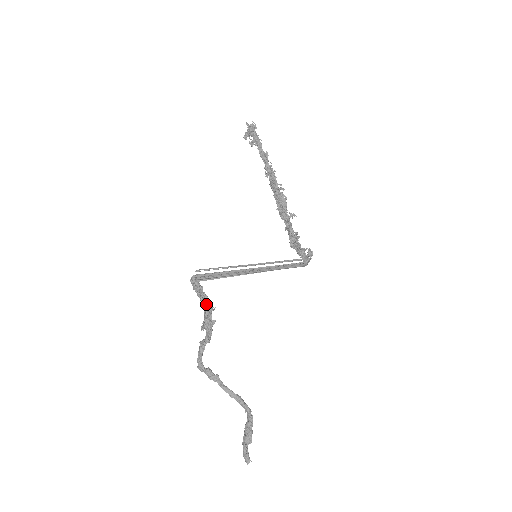
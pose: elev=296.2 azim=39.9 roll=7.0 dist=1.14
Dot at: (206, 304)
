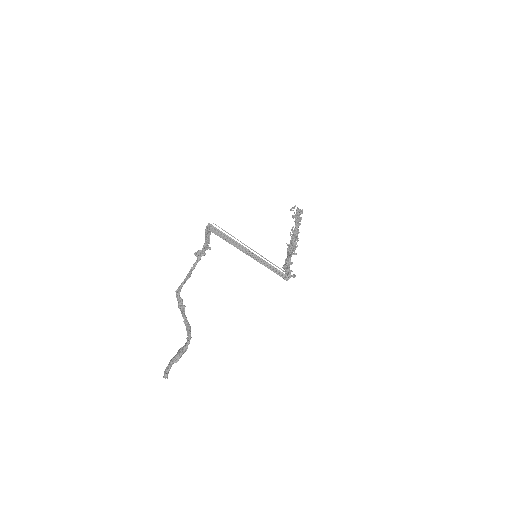
Dot at: (207, 241)
